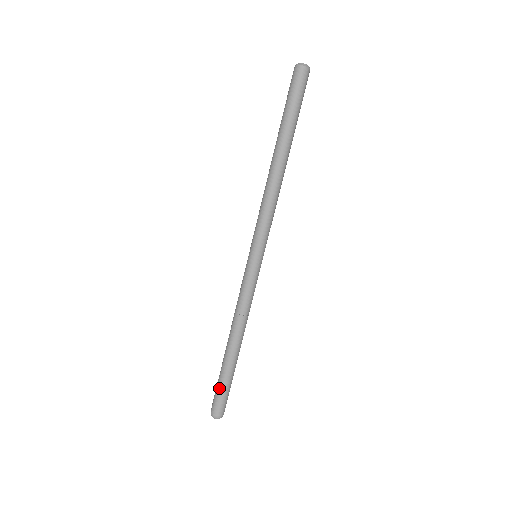
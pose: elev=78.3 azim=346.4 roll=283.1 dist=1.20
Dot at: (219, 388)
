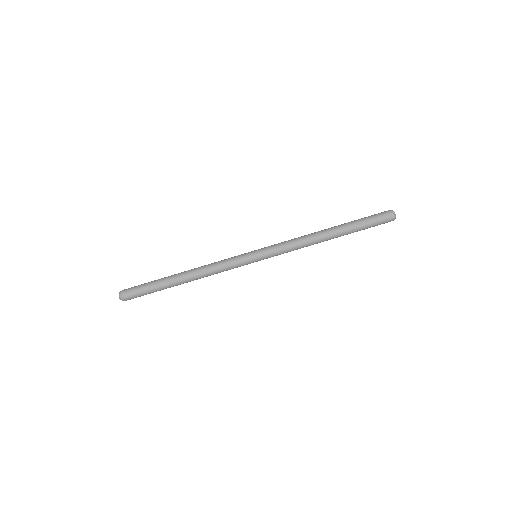
Dot at: (146, 283)
